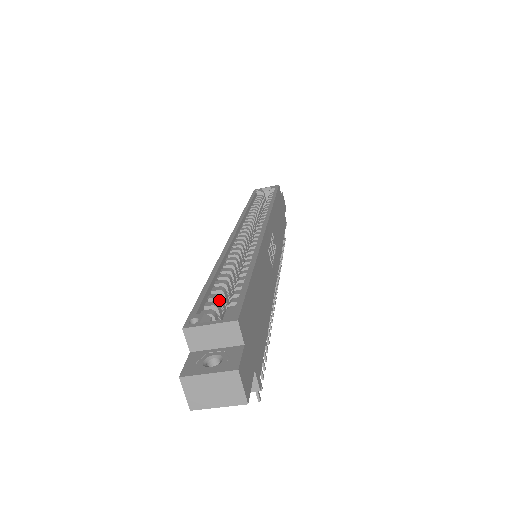
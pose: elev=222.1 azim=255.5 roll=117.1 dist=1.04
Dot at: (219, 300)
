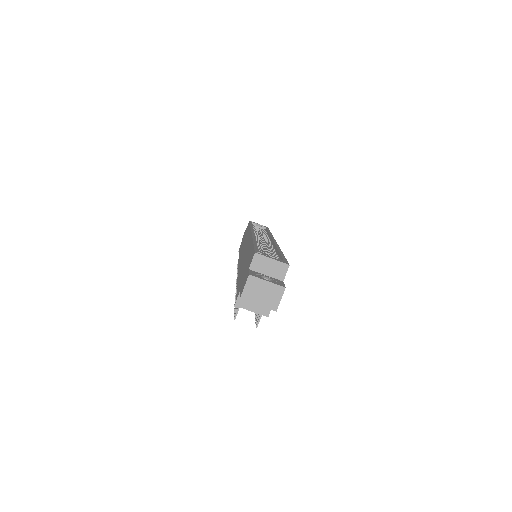
Dot at: occluded
